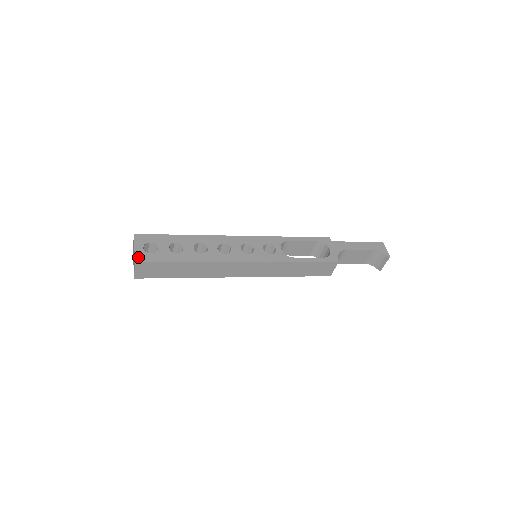
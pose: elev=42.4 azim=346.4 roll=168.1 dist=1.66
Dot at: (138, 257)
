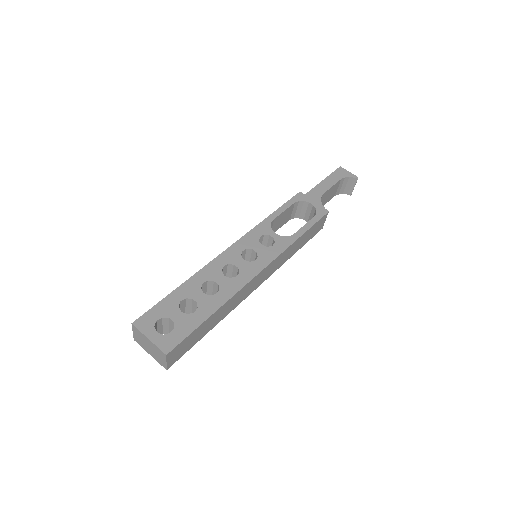
Dot at: (163, 347)
